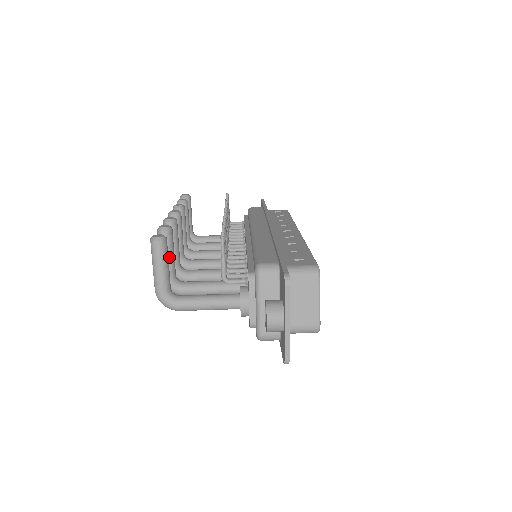
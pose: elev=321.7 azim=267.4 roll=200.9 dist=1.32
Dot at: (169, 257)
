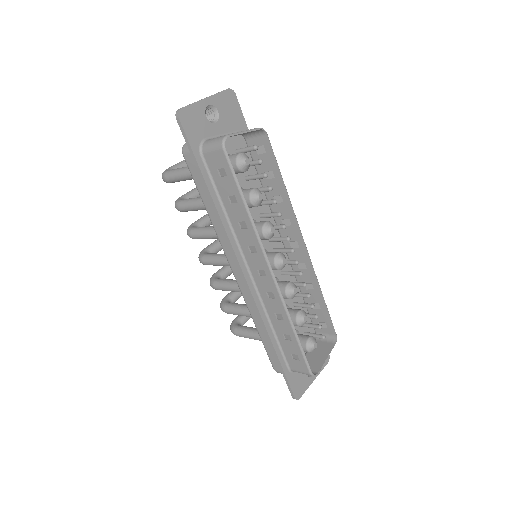
Dot at: (196, 189)
